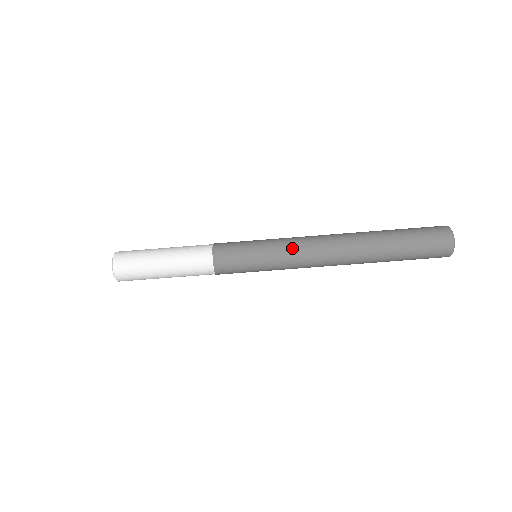
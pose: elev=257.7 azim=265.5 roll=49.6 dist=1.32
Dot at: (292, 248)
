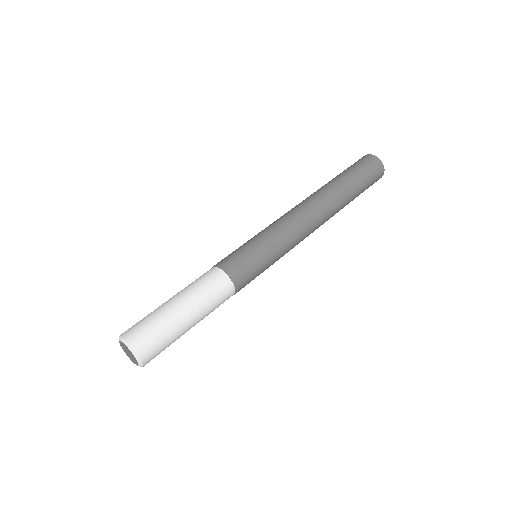
Dot at: (283, 225)
